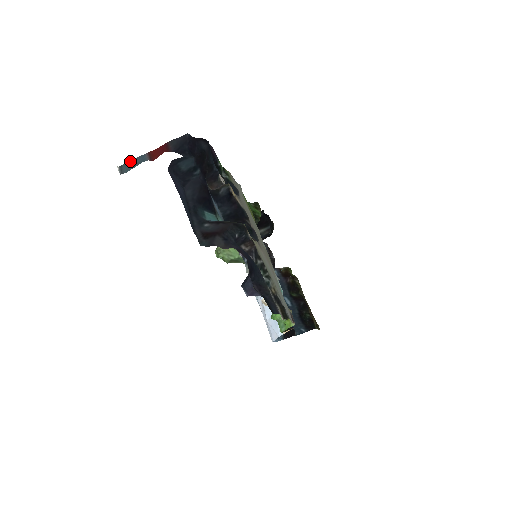
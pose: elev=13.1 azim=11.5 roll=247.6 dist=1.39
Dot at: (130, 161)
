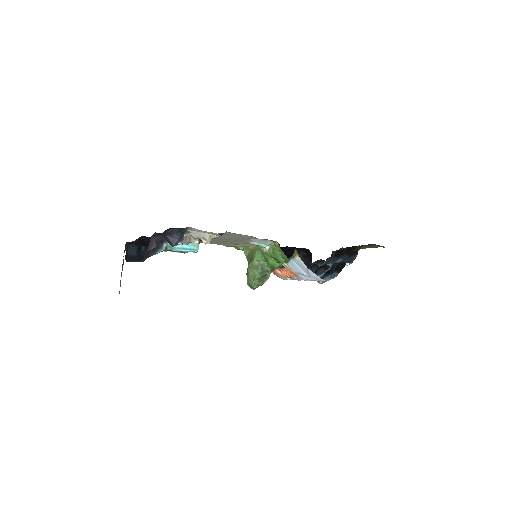
Dot at: (120, 284)
